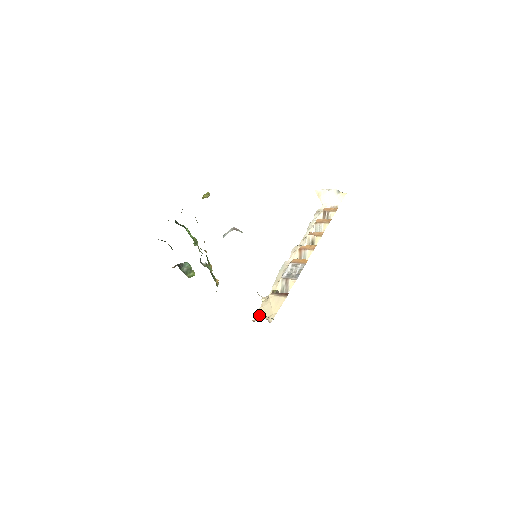
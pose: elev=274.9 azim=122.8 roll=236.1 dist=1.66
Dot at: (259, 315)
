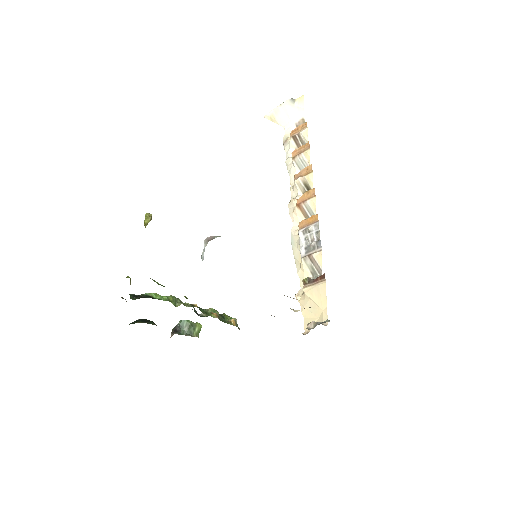
Dot at: (308, 325)
